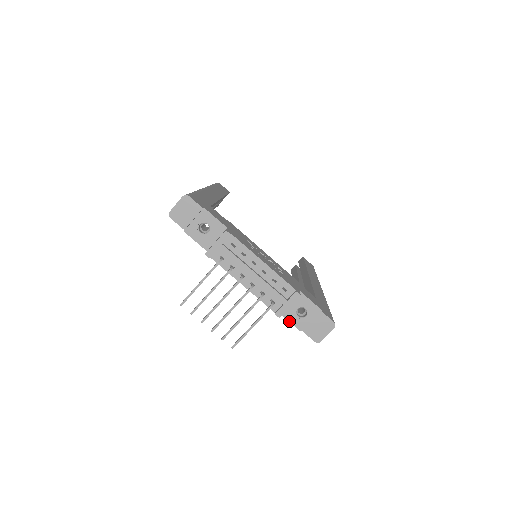
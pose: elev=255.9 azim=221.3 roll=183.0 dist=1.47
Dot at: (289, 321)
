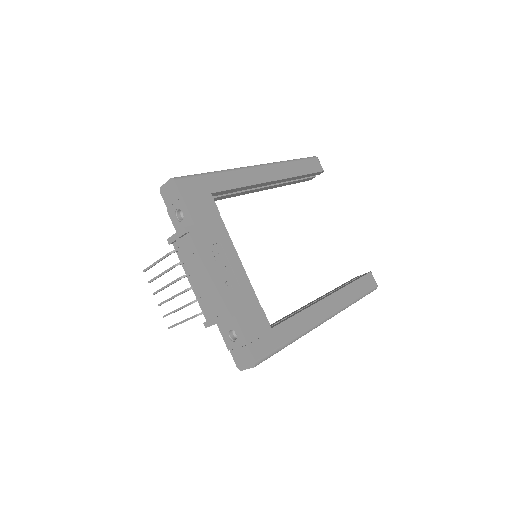
Dot at: (222, 335)
